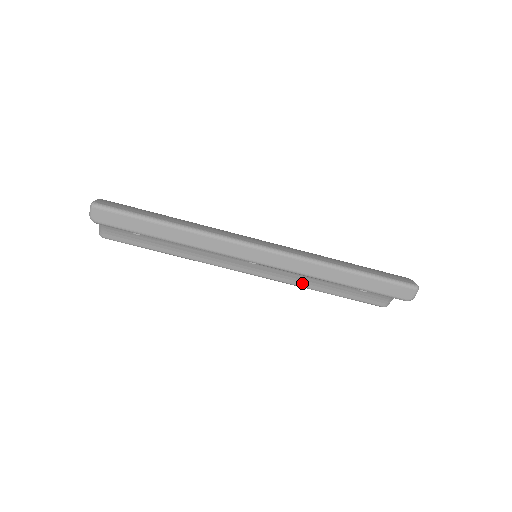
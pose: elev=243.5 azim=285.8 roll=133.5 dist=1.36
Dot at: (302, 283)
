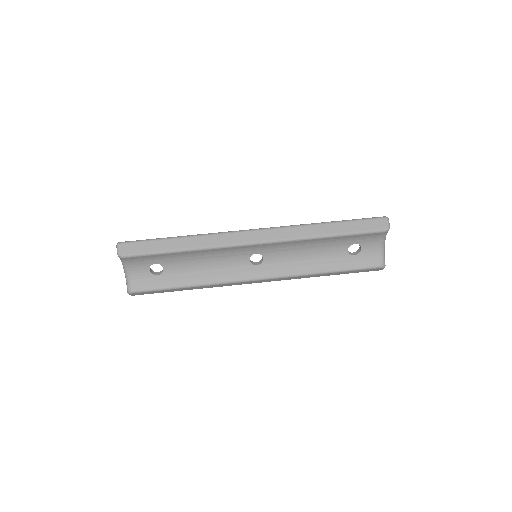
Dot at: (304, 270)
